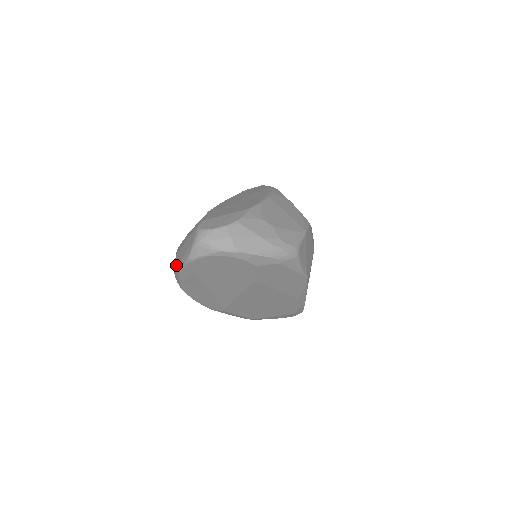
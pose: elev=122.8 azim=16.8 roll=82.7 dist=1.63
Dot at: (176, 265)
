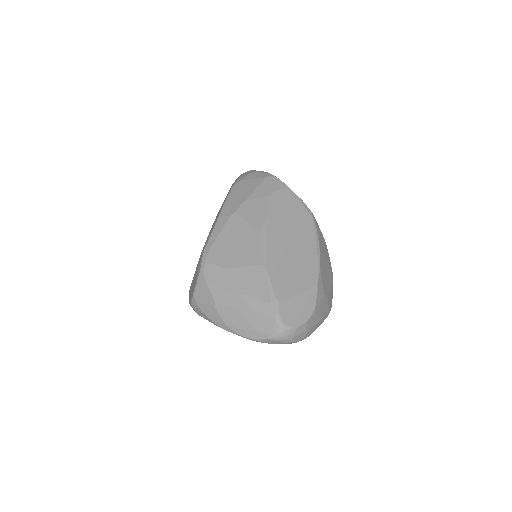
Dot at: (216, 316)
